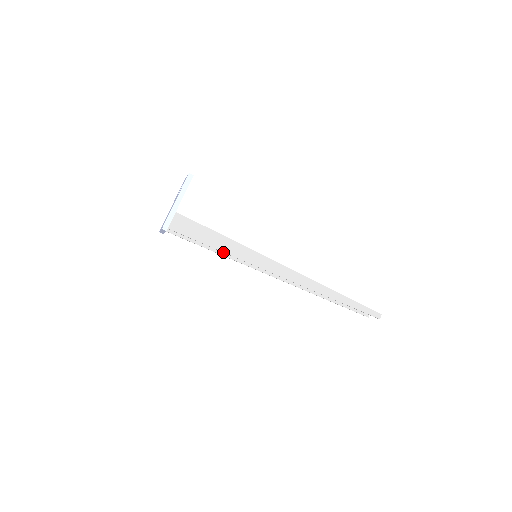
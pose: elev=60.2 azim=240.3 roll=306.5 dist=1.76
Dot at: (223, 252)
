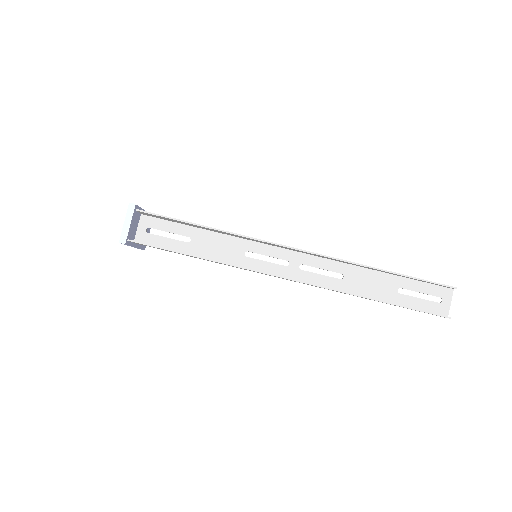
Dot at: (213, 229)
